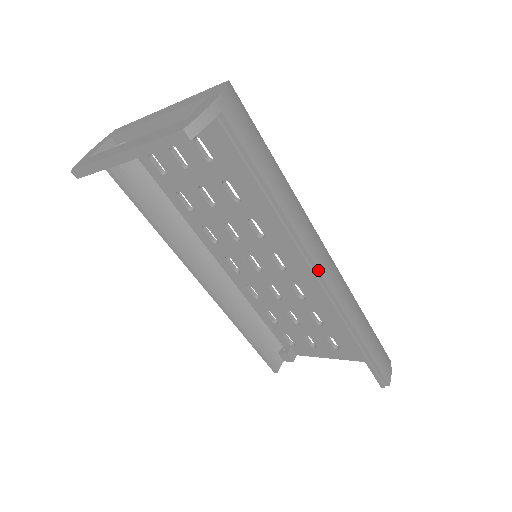
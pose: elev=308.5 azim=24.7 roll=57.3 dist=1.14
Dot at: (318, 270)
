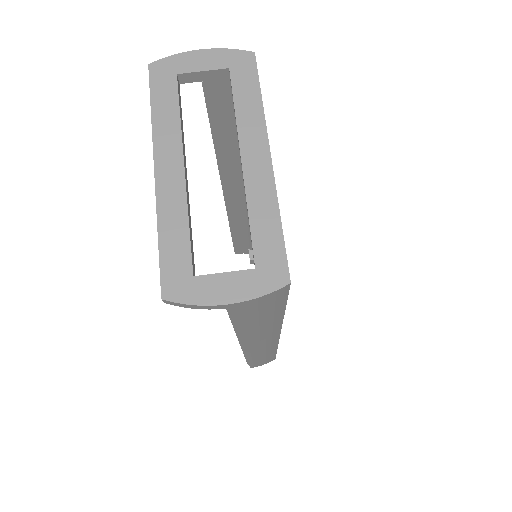
Dot at: (243, 348)
